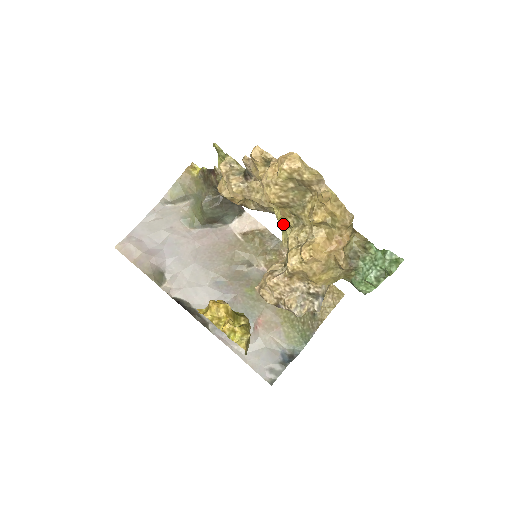
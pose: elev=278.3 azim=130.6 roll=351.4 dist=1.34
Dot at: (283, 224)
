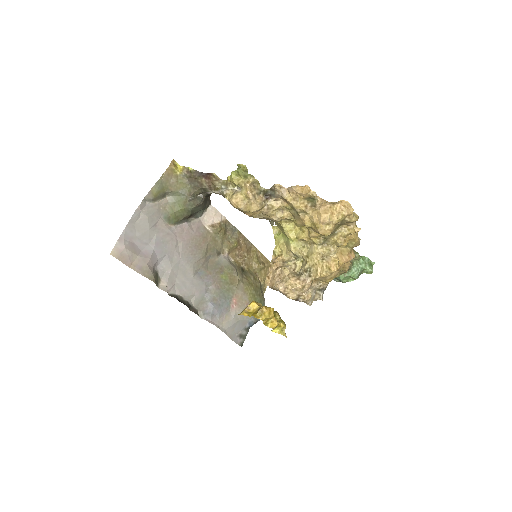
Dot at: (299, 238)
